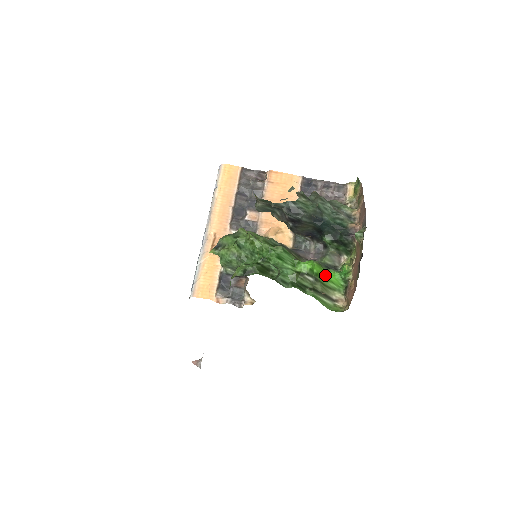
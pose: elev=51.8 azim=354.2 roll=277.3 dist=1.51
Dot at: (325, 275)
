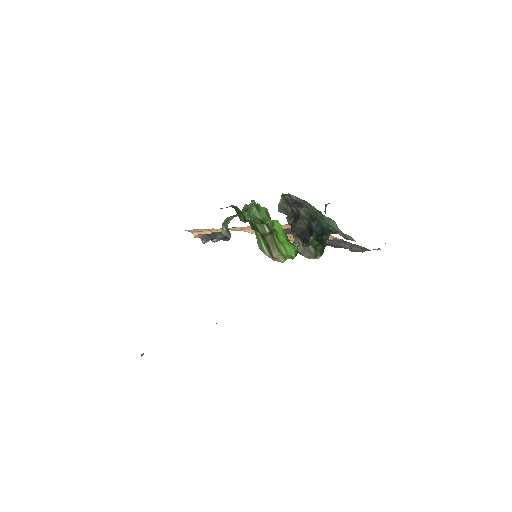
Dot at: (283, 241)
